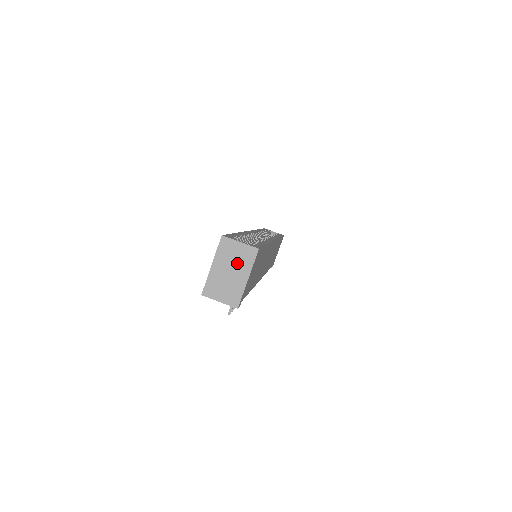
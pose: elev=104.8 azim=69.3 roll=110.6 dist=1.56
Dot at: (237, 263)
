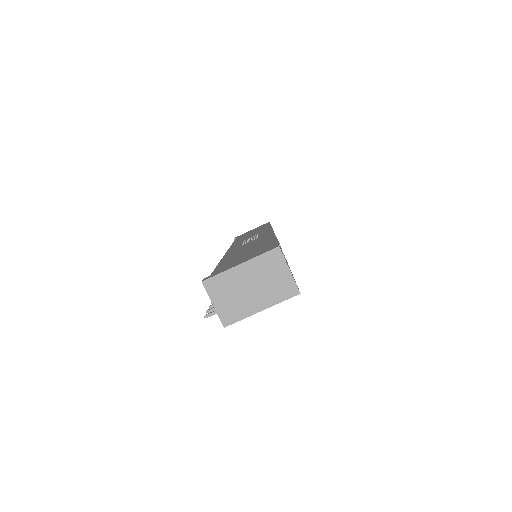
Dot at: (267, 286)
